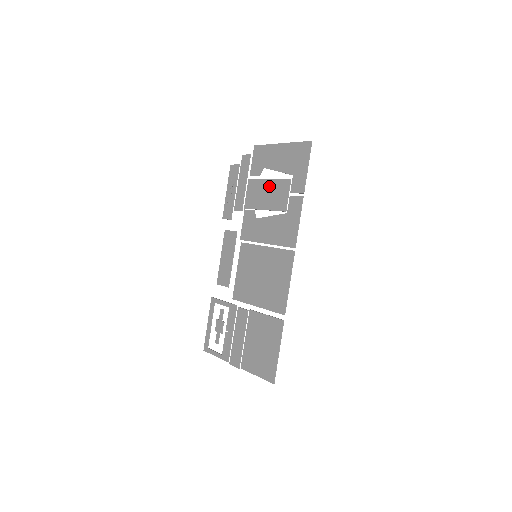
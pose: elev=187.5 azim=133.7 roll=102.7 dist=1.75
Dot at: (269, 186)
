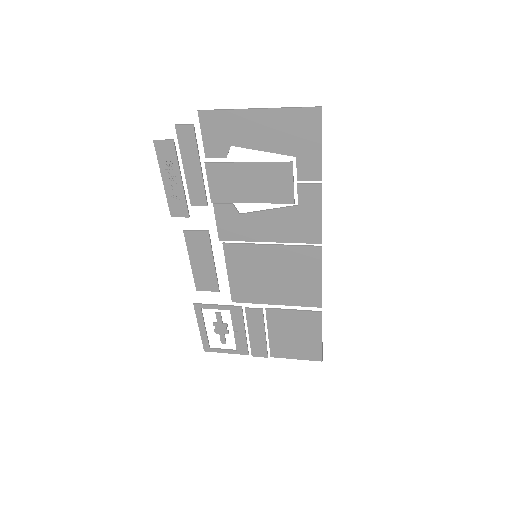
Dot at: (253, 172)
